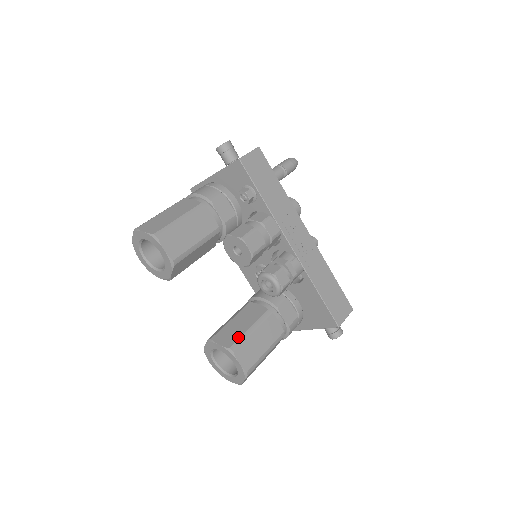
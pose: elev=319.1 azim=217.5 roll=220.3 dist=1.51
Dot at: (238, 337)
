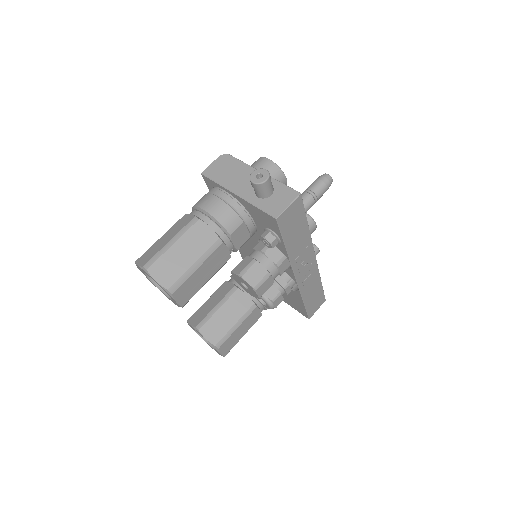
Dot at: (224, 334)
